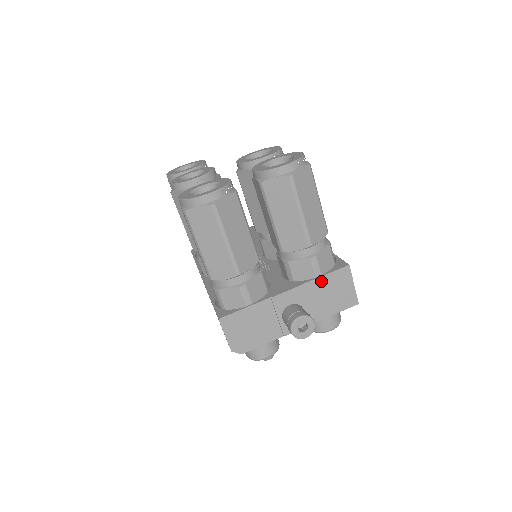
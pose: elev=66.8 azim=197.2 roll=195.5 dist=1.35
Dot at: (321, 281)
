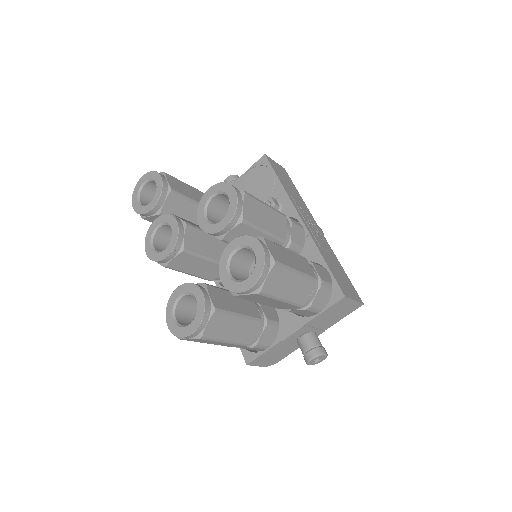
Dot at: (322, 314)
